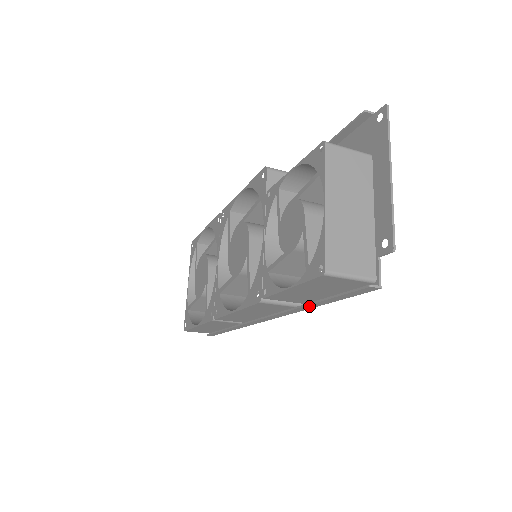
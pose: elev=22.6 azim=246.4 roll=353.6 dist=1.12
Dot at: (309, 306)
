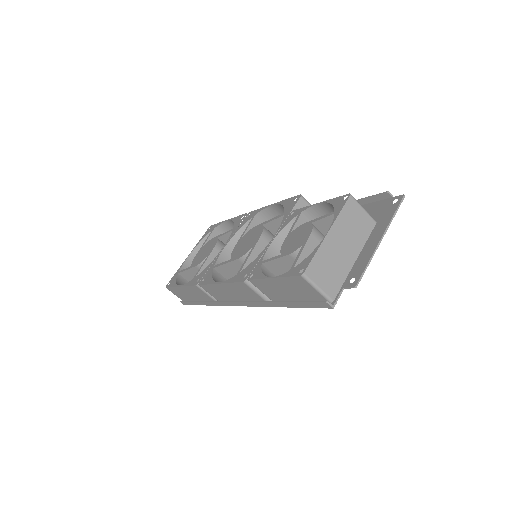
Dot at: (276, 304)
